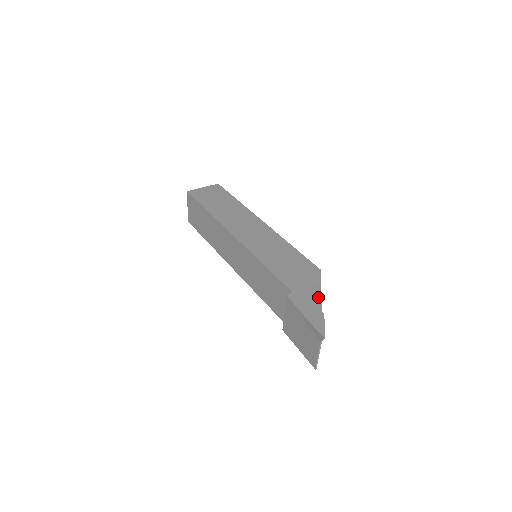
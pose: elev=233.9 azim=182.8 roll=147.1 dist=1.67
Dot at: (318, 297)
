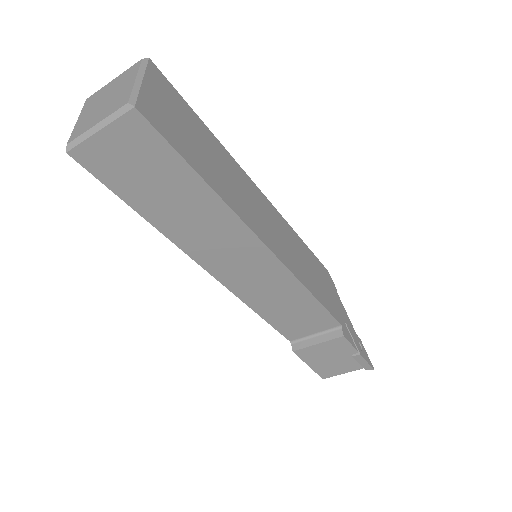
Dot at: (348, 318)
